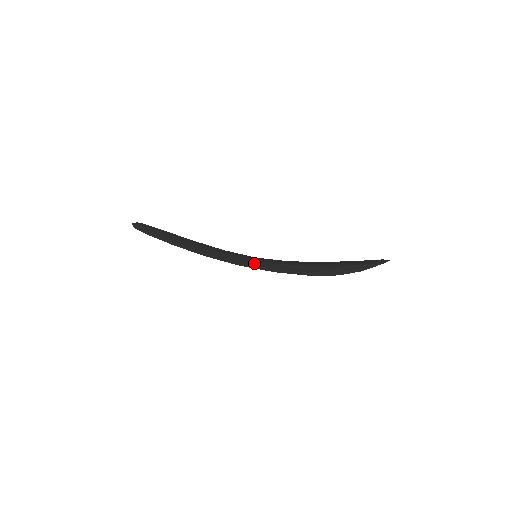
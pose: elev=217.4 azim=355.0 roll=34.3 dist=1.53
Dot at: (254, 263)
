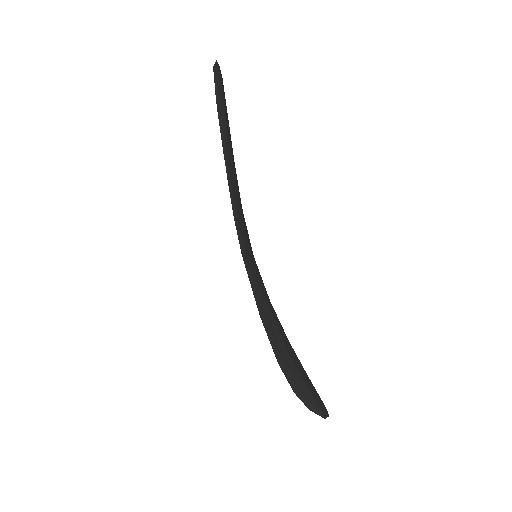
Dot at: (255, 277)
